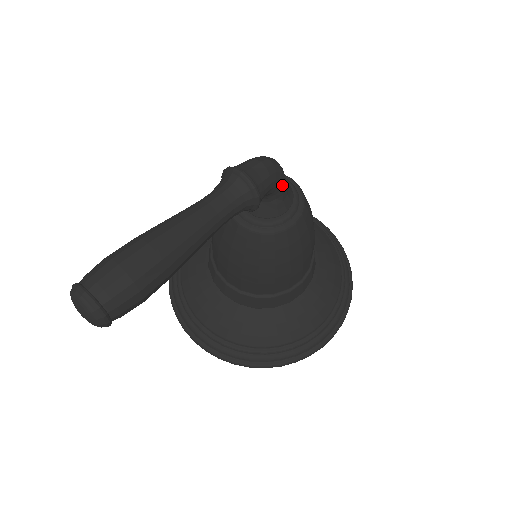
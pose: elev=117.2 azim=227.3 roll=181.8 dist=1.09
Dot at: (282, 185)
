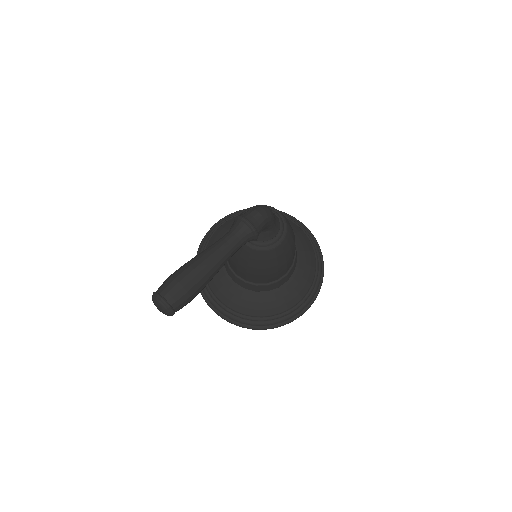
Dot at: (272, 223)
